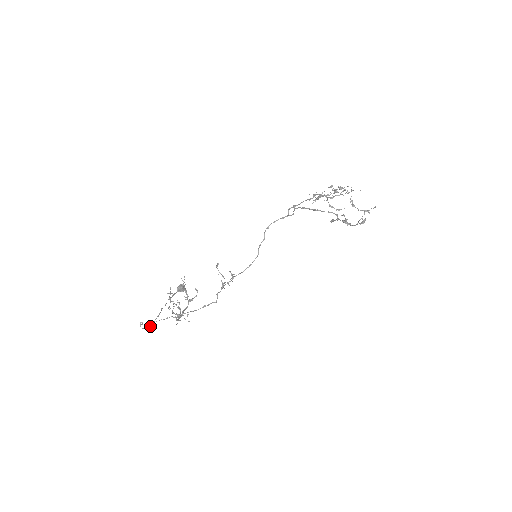
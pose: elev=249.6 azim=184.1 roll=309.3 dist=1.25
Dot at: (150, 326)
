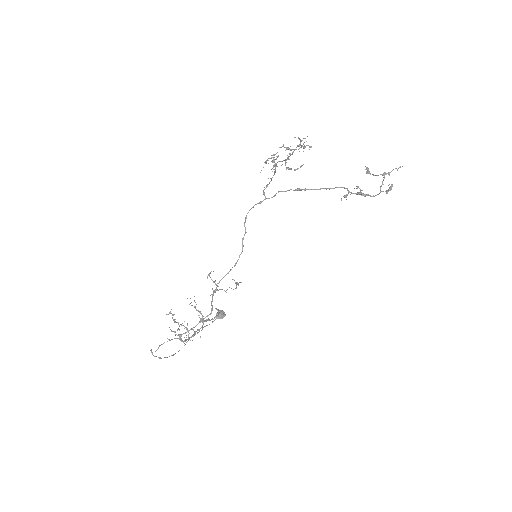
Dot at: (172, 355)
